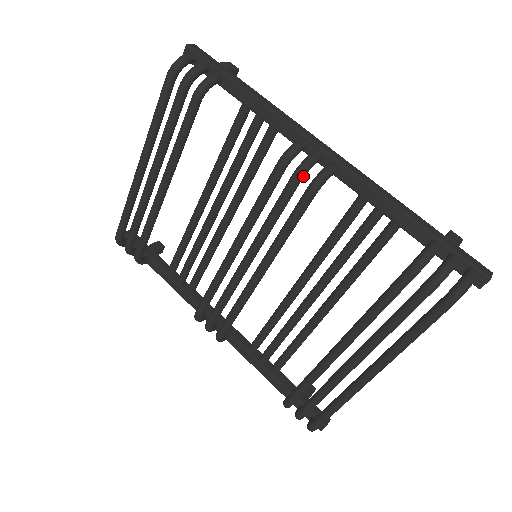
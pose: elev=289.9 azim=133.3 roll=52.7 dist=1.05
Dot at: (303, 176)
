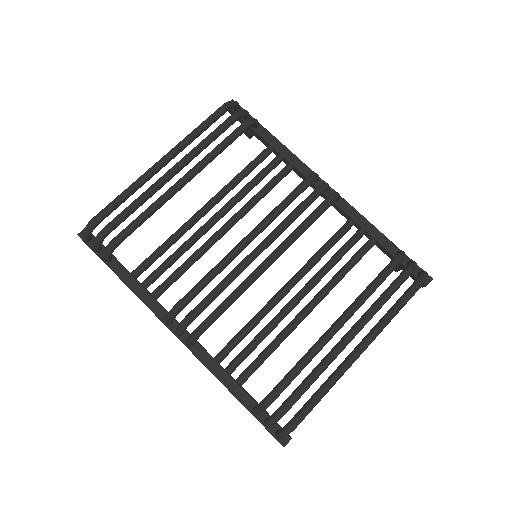
Dot at: (323, 191)
